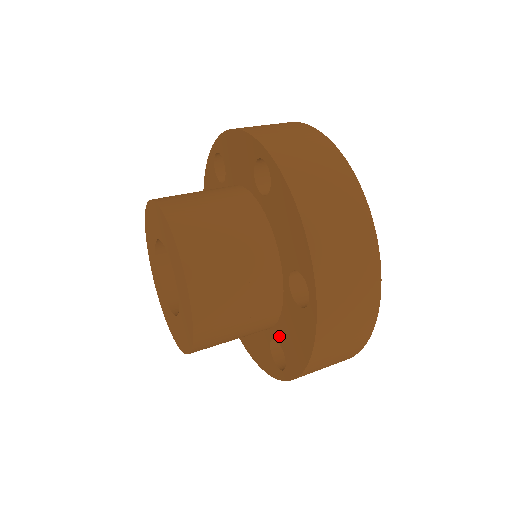
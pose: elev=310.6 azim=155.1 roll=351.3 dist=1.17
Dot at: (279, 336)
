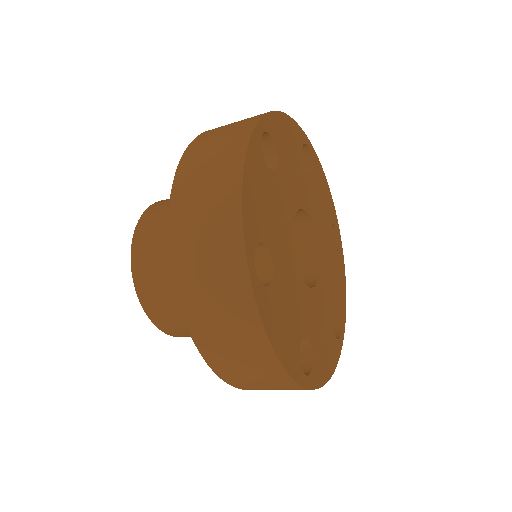
Dot at: occluded
